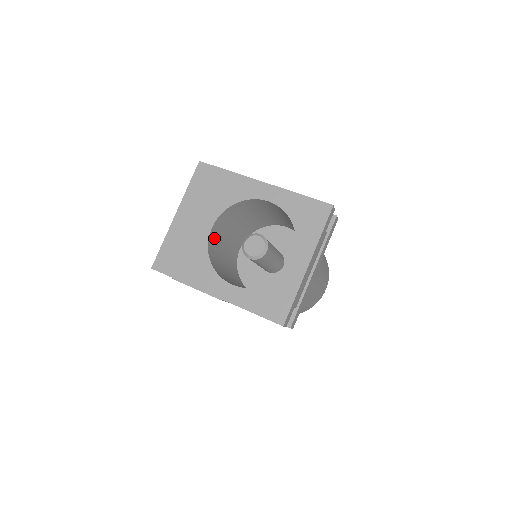
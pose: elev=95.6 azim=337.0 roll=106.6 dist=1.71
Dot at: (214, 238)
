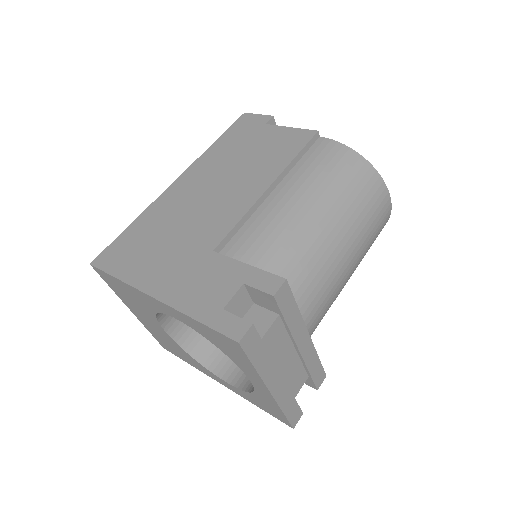
Dot at: (180, 322)
